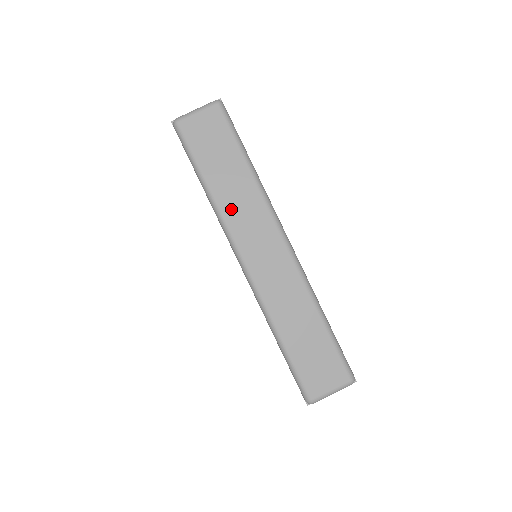
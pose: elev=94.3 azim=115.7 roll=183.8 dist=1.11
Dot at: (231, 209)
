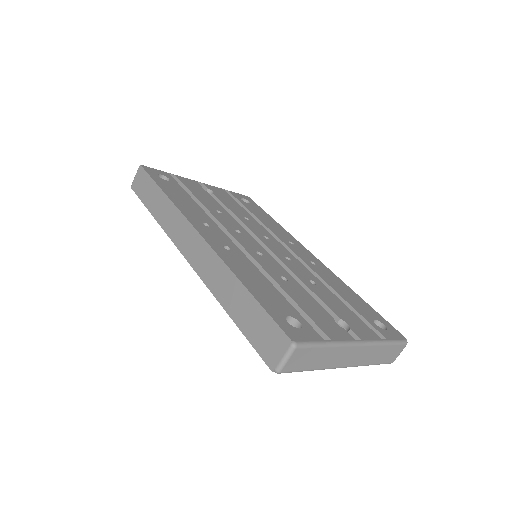
Dot at: (329, 364)
